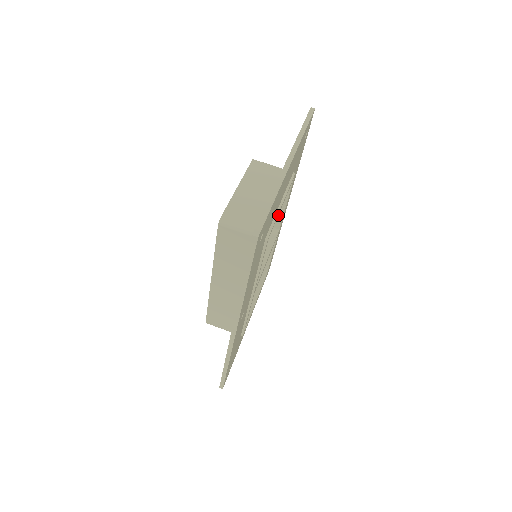
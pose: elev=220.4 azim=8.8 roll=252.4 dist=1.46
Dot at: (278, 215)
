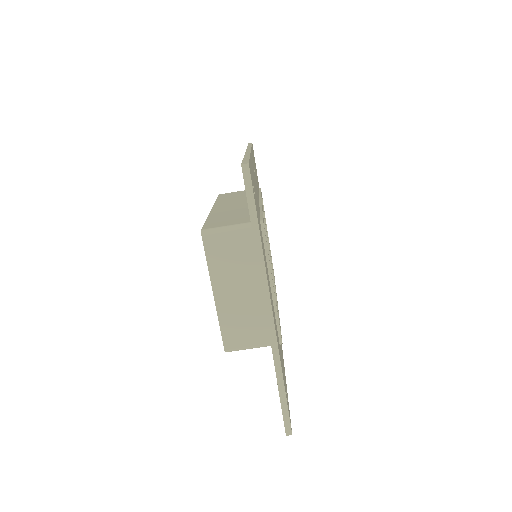
Dot at: occluded
